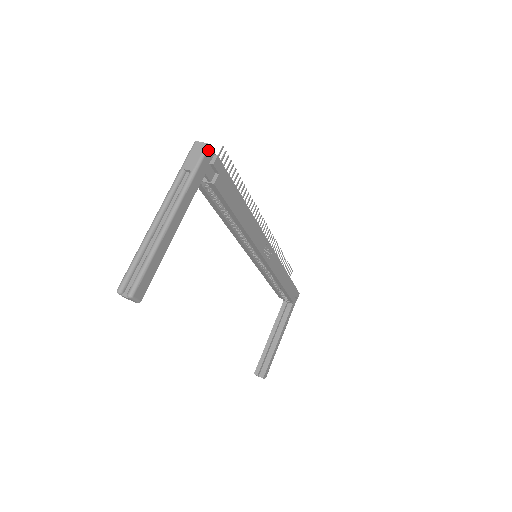
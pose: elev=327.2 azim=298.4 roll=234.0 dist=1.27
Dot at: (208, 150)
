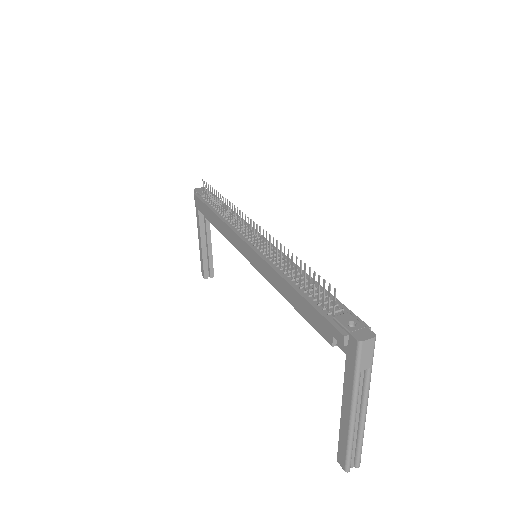
Dot at: (374, 339)
